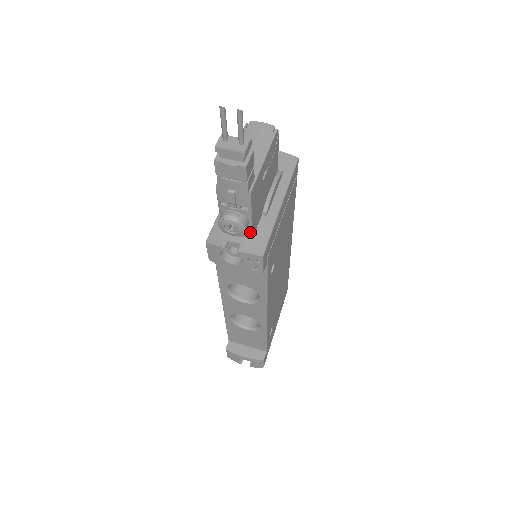
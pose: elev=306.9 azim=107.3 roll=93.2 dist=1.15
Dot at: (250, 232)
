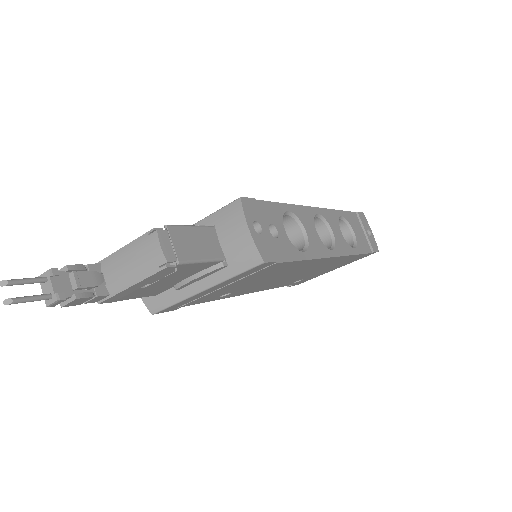
Dot at: (146, 295)
